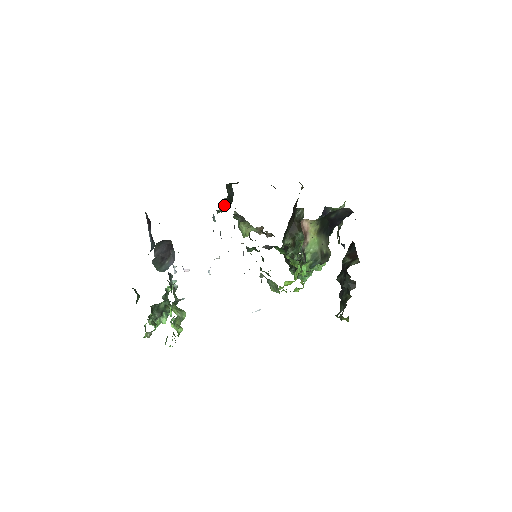
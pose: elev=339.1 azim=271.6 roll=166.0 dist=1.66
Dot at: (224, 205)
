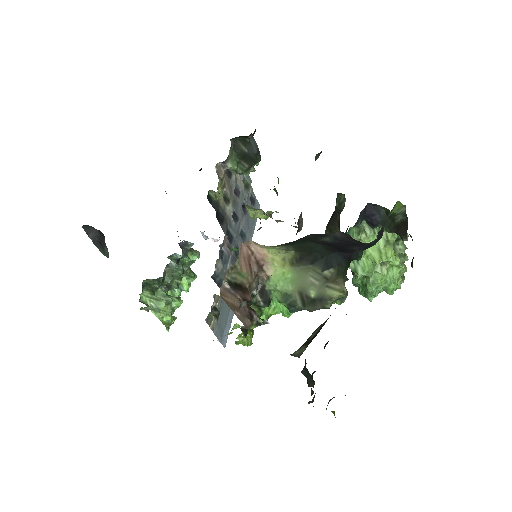
Dot at: (230, 169)
